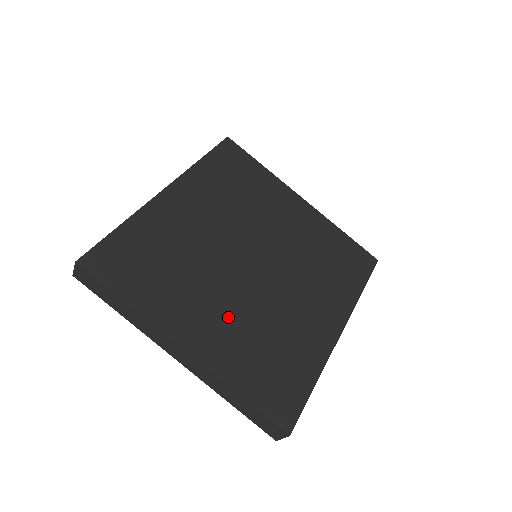
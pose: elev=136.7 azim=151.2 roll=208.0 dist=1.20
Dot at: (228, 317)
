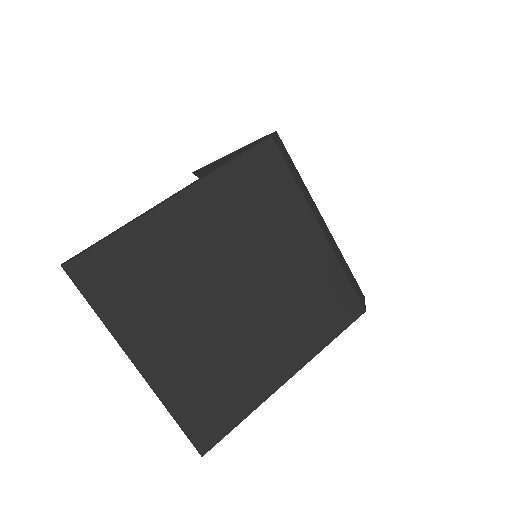
Dot at: (189, 346)
